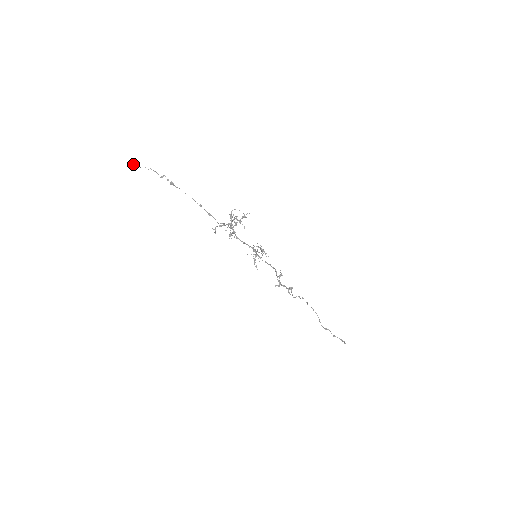
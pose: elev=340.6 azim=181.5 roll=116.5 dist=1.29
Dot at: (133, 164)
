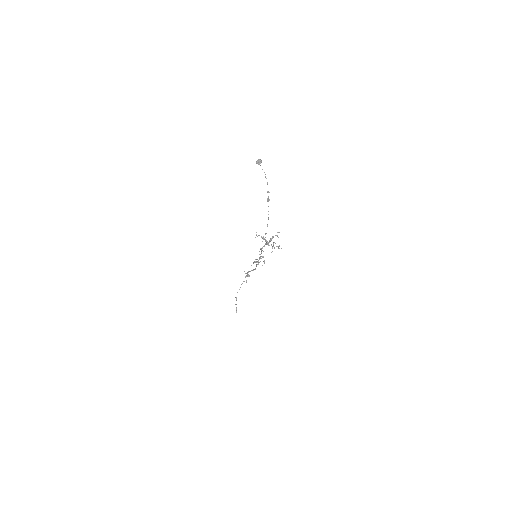
Dot at: (261, 162)
